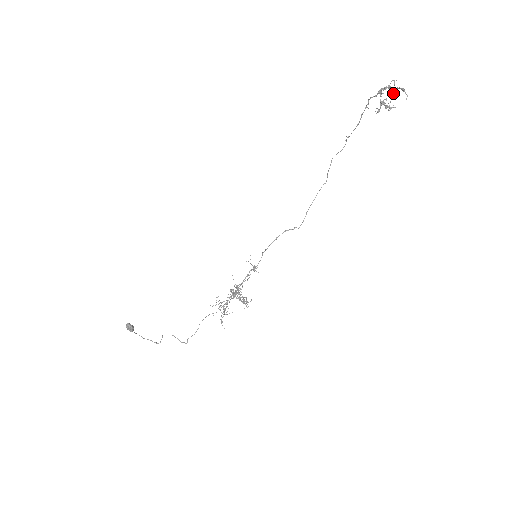
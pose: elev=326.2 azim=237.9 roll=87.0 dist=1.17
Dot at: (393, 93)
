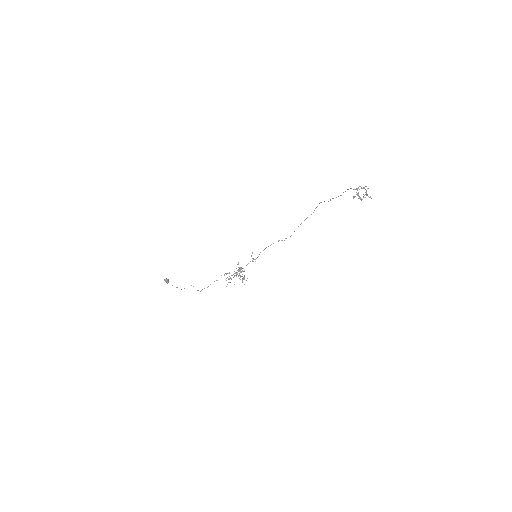
Dot at: occluded
